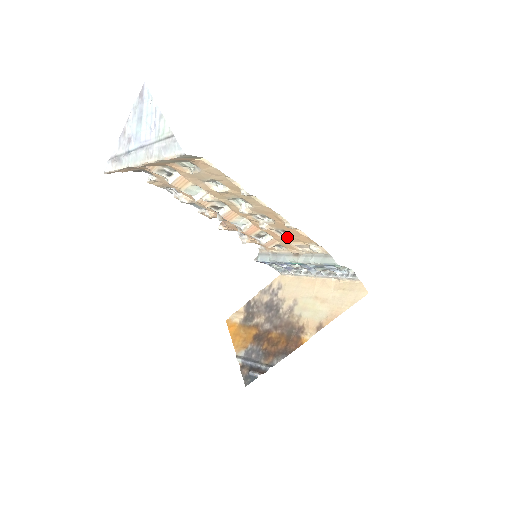
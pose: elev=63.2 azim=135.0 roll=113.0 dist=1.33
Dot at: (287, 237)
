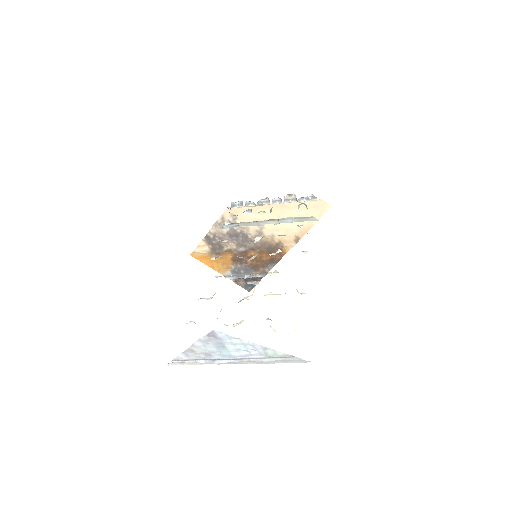
Dot at: occluded
